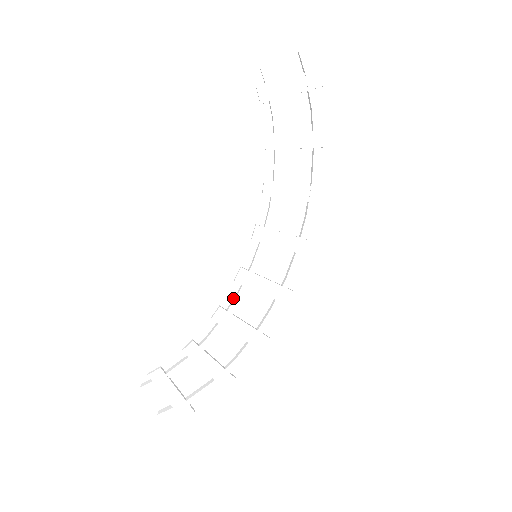
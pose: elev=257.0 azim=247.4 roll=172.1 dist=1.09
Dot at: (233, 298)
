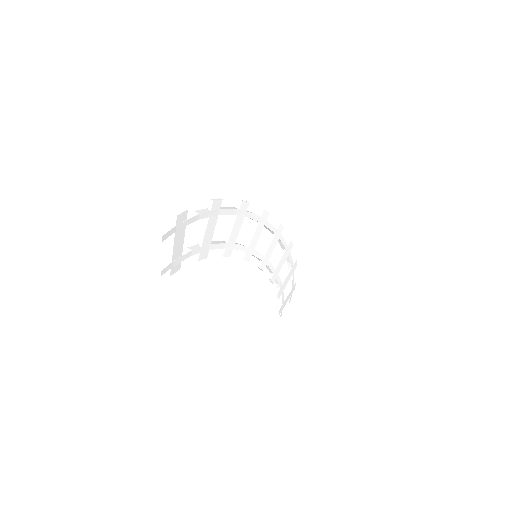
Dot at: occluded
